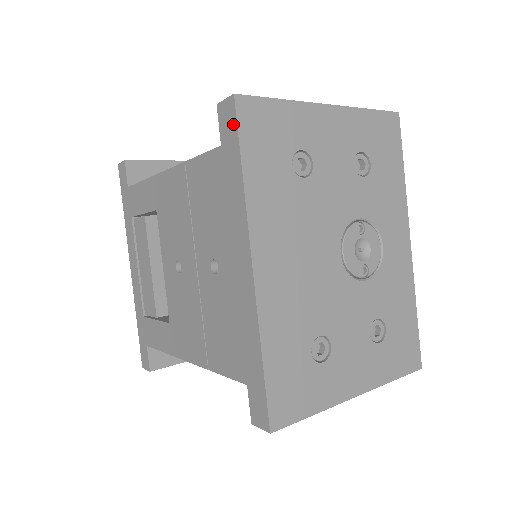
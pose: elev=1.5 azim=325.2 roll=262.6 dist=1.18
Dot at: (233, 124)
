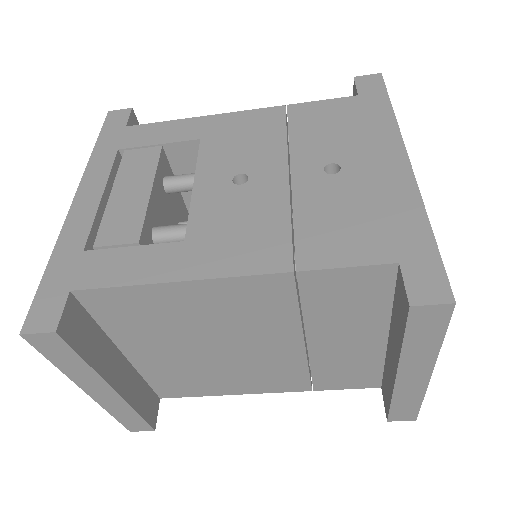
Dot at: (380, 85)
